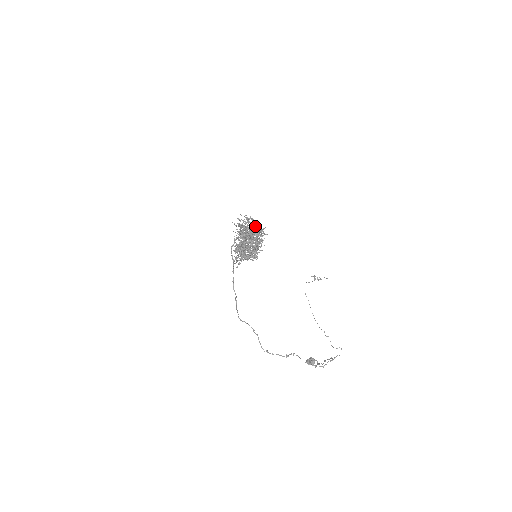
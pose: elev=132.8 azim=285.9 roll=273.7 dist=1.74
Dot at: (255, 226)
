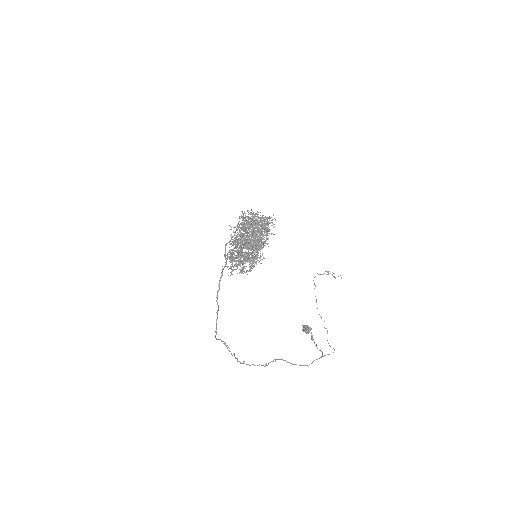
Dot at: occluded
